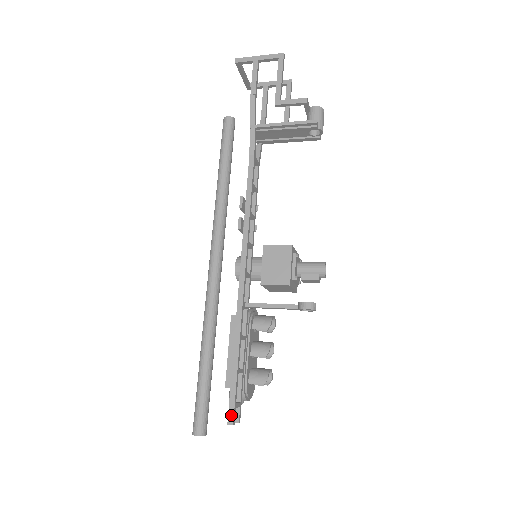
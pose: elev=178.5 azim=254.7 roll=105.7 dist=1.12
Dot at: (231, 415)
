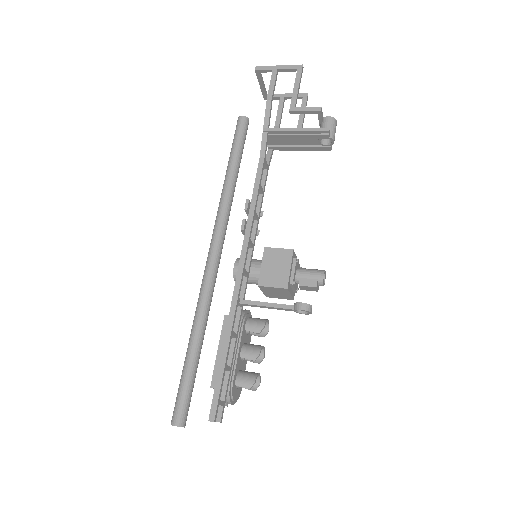
Dot at: (213, 412)
